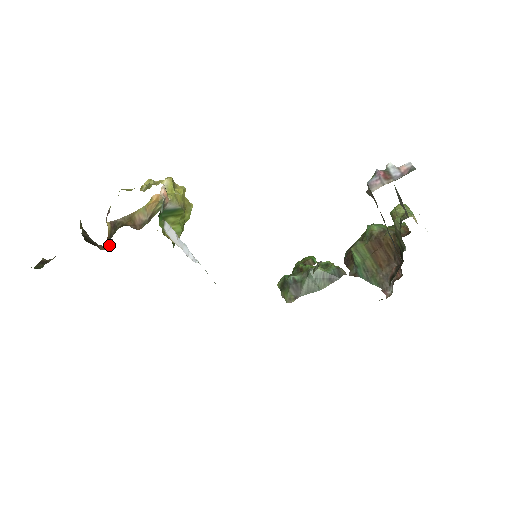
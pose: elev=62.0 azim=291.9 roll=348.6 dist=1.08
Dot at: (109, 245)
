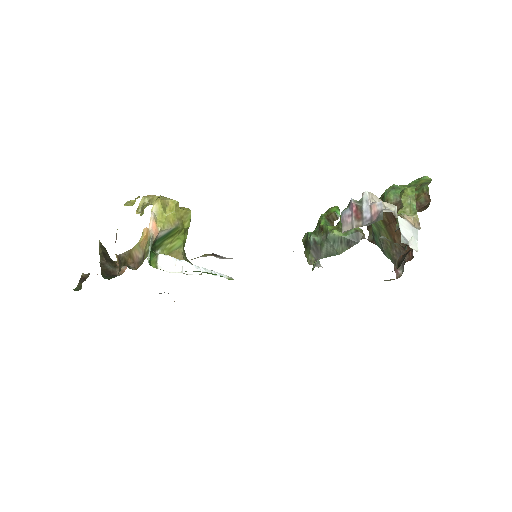
Dot at: (124, 266)
